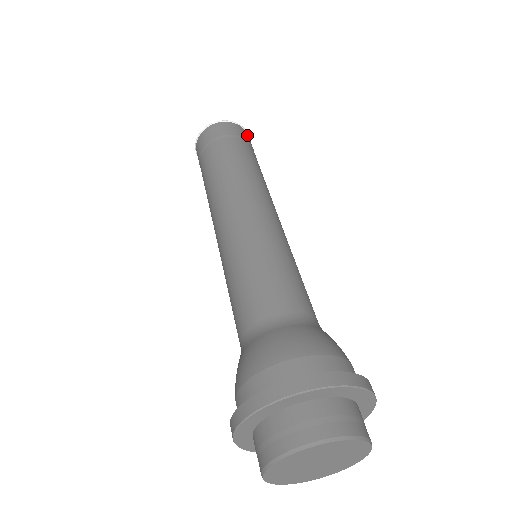
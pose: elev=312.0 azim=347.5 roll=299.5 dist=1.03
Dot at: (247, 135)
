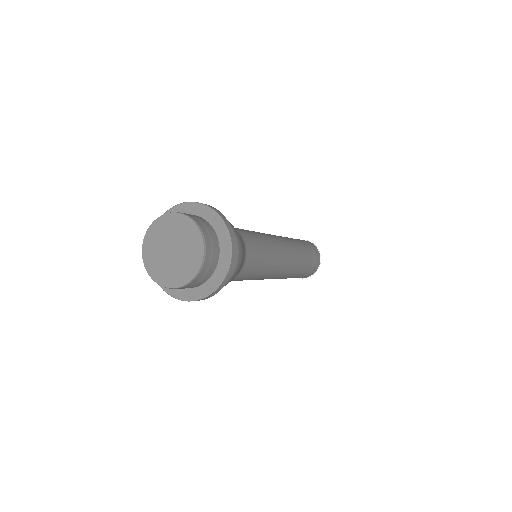
Dot at: occluded
